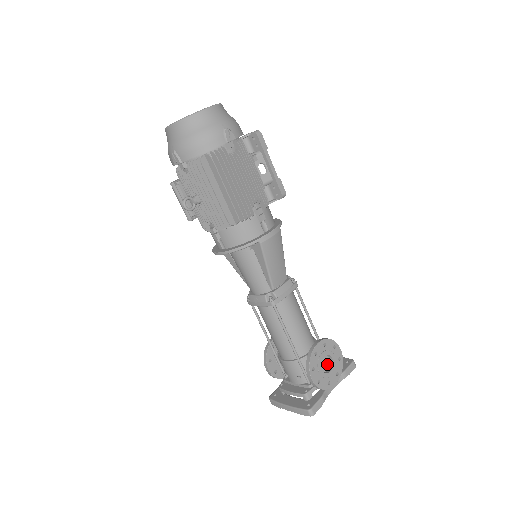
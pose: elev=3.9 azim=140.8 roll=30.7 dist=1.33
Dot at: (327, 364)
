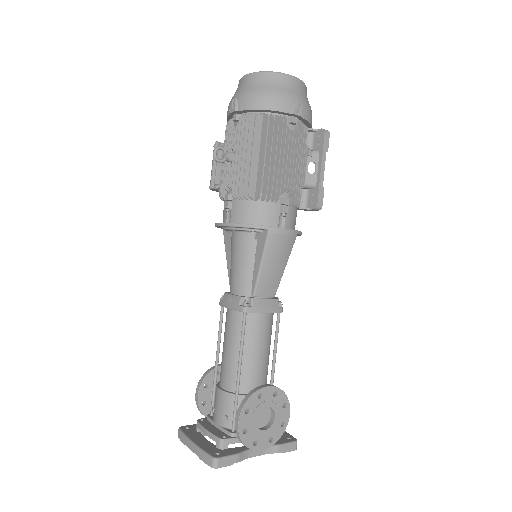
Dot at: (265, 420)
